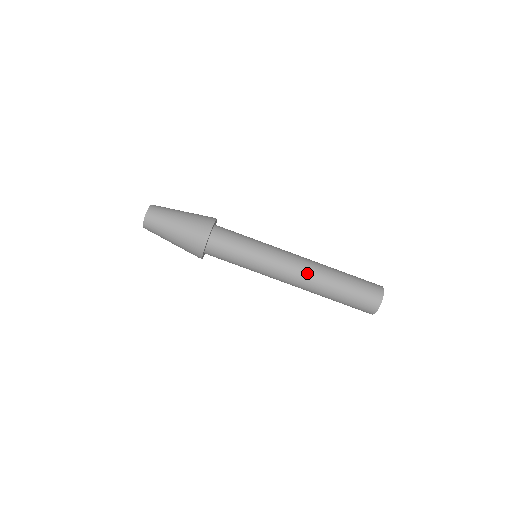
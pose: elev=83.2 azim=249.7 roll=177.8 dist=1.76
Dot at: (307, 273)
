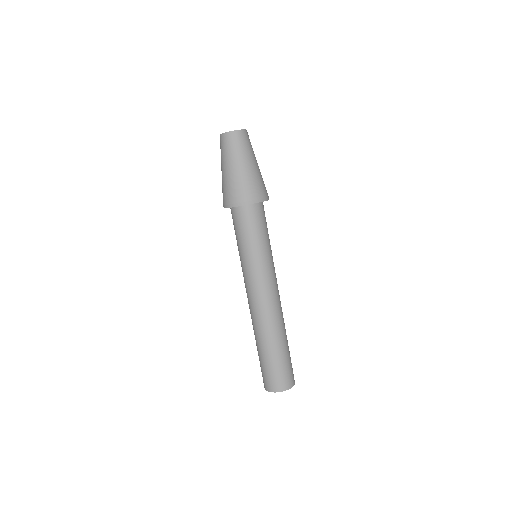
Dot at: (276, 310)
